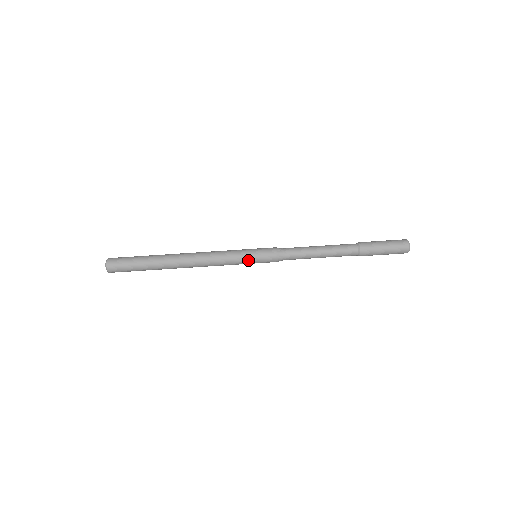
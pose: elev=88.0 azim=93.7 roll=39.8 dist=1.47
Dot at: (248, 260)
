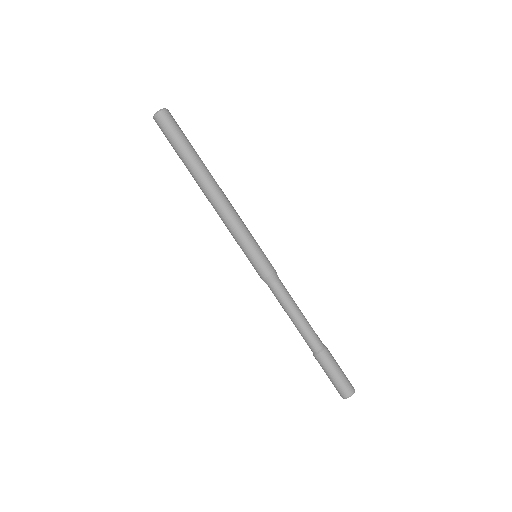
Dot at: (247, 251)
